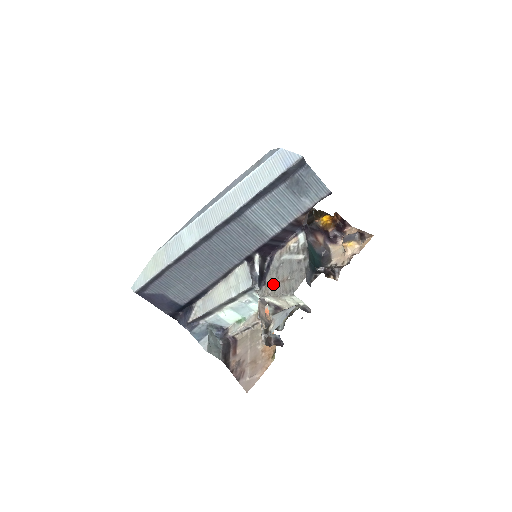
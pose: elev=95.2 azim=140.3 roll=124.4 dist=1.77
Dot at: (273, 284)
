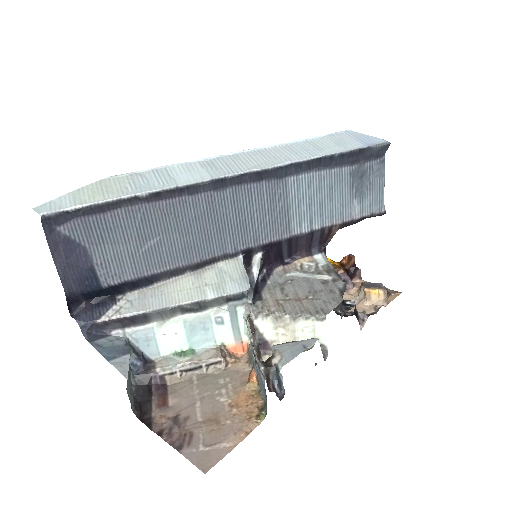
Dot at: (278, 301)
